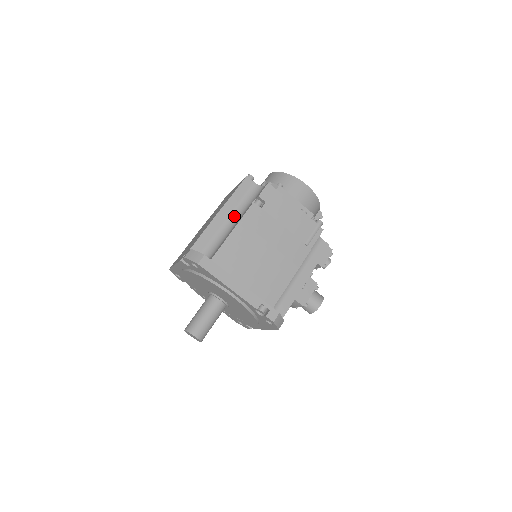
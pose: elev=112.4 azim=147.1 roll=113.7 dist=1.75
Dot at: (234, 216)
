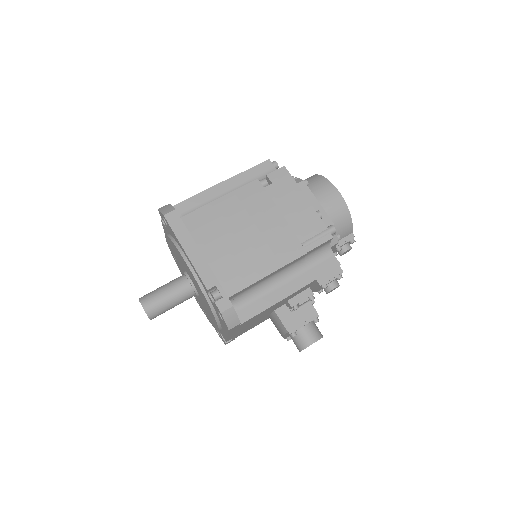
Dot at: occluded
